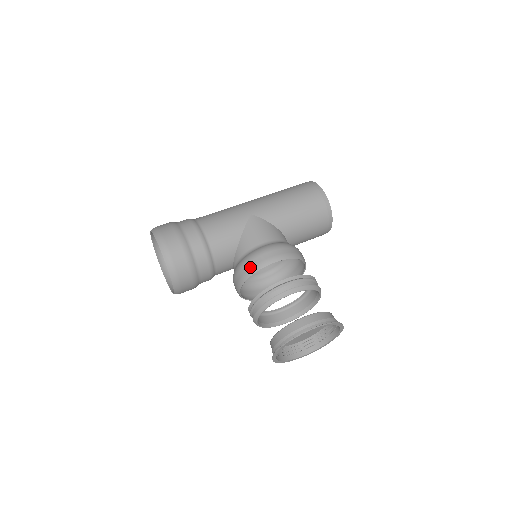
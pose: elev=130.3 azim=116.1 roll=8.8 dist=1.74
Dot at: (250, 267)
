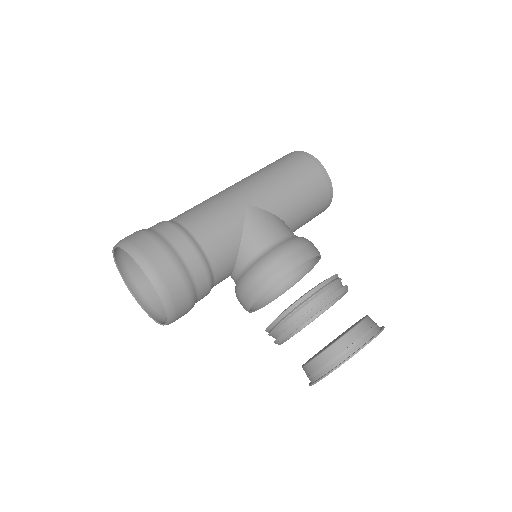
Dot at: (267, 277)
